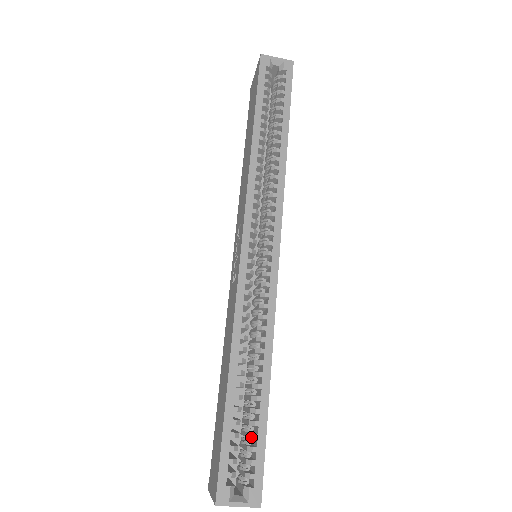
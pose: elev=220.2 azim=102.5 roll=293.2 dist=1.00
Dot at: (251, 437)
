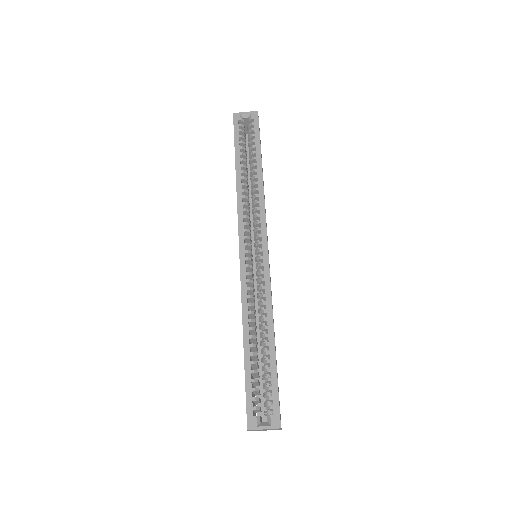
Dot at: (266, 380)
